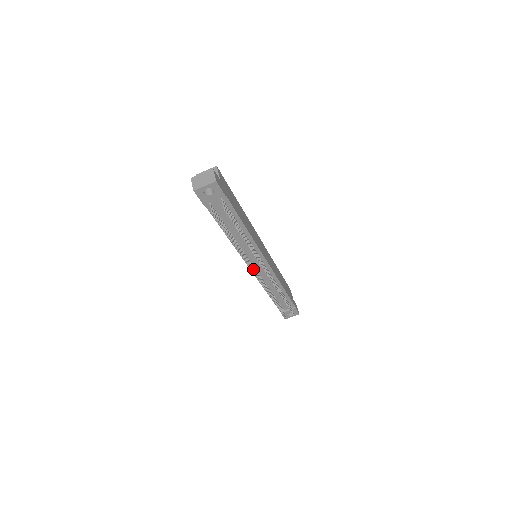
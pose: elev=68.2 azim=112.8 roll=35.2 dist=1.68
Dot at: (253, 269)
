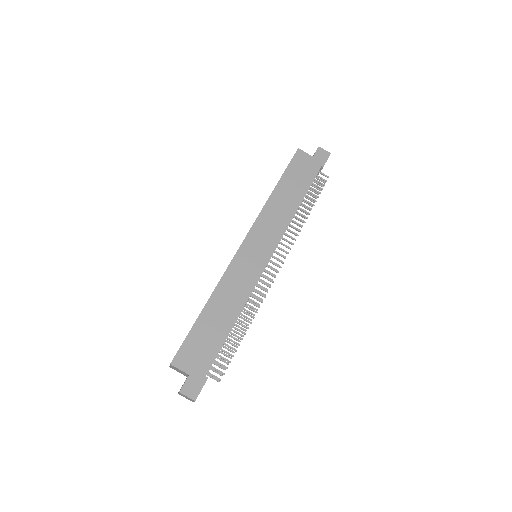
Dot at: occluded
